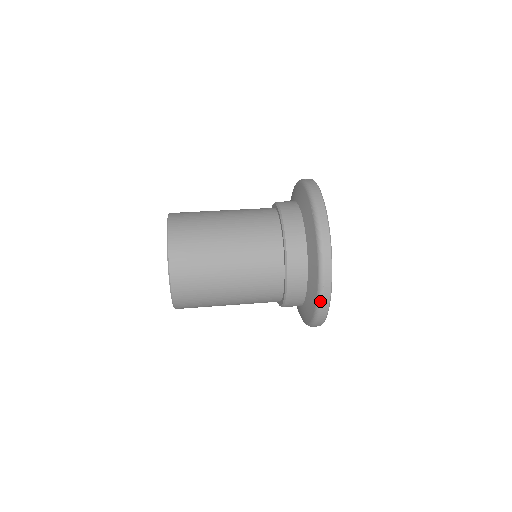
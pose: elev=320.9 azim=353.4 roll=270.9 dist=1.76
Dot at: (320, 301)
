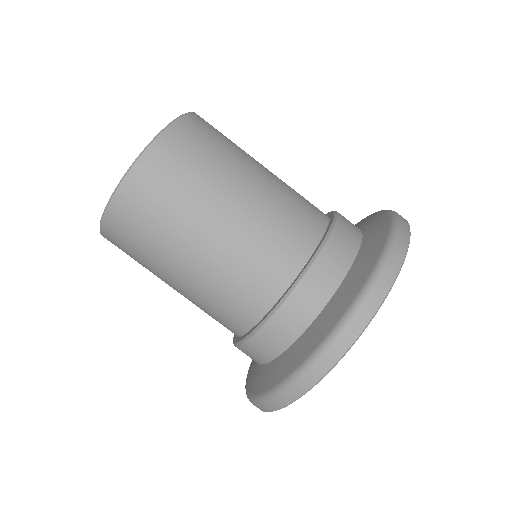
Dot at: (259, 402)
